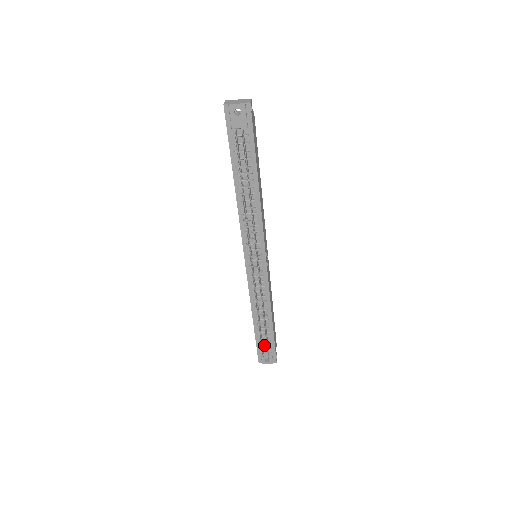
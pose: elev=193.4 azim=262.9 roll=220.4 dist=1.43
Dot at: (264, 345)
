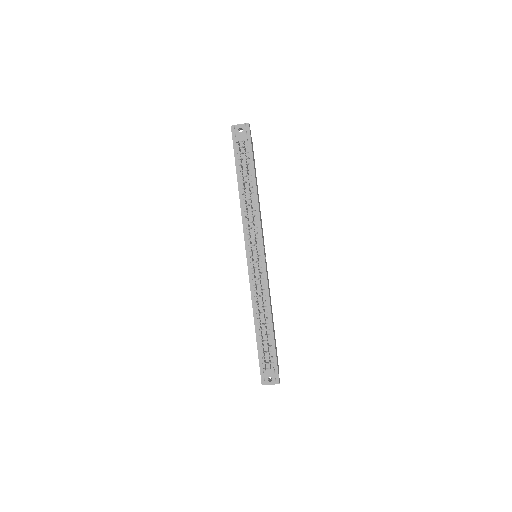
Dot at: (266, 358)
